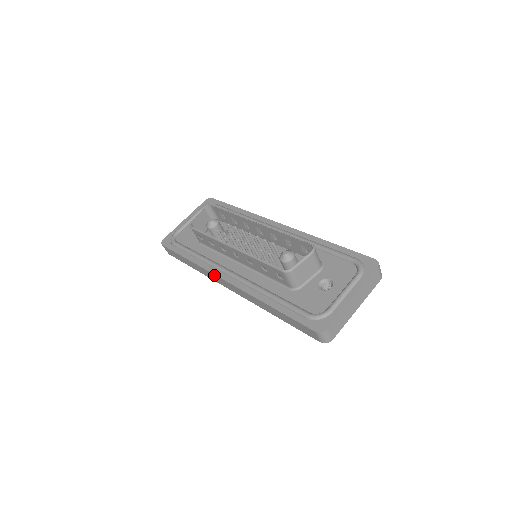
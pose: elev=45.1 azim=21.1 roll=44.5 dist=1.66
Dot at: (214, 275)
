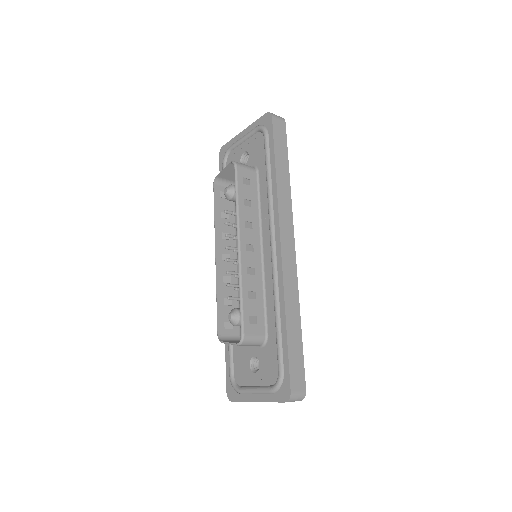
Dot at: occluded
